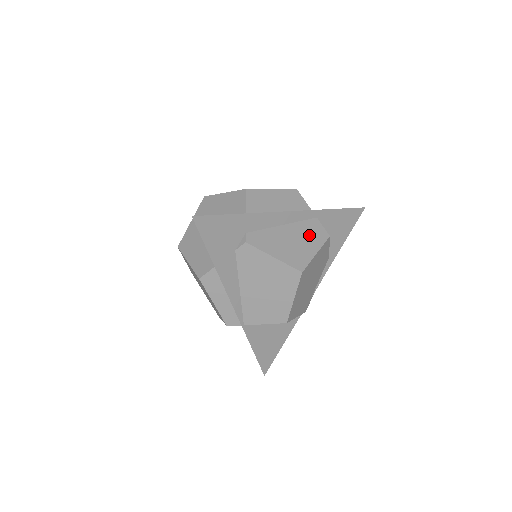
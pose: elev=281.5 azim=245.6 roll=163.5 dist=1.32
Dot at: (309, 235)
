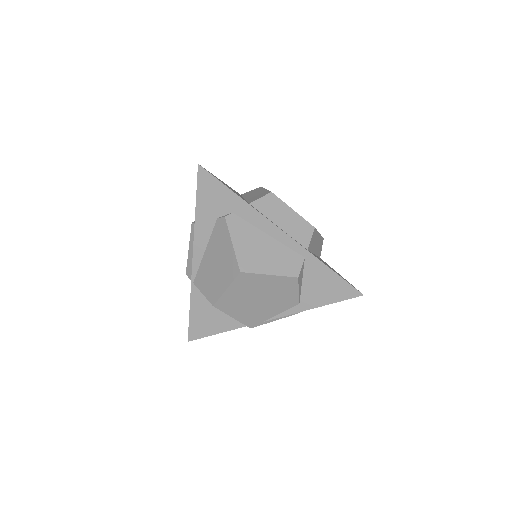
Dot at: (281, 260)
